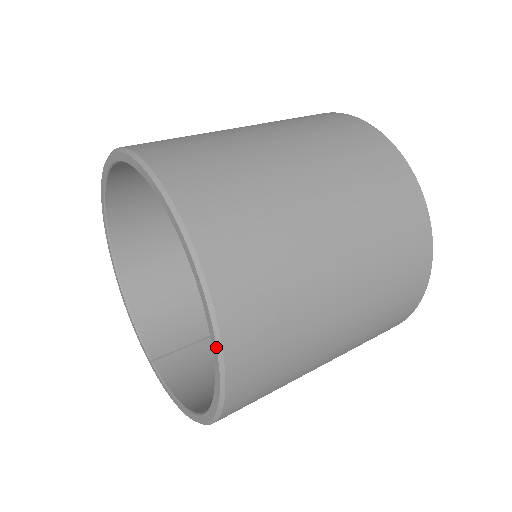
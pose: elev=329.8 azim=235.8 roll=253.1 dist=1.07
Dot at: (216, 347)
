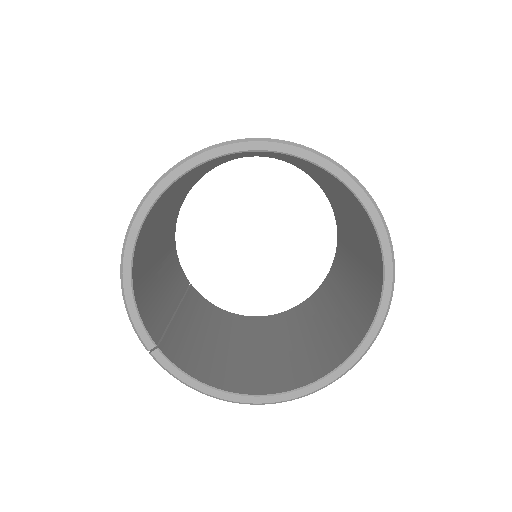
Dot at: (373, 340)
